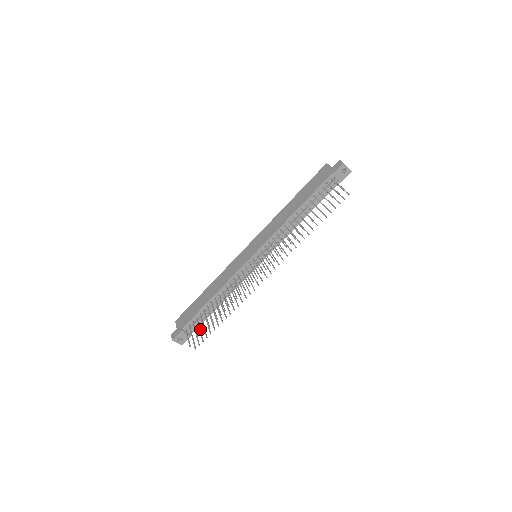
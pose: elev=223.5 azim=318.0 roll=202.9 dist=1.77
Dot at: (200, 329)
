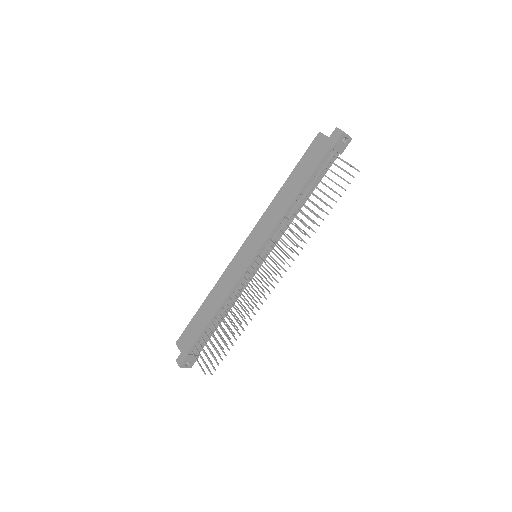
Dot at: (212, 352)
